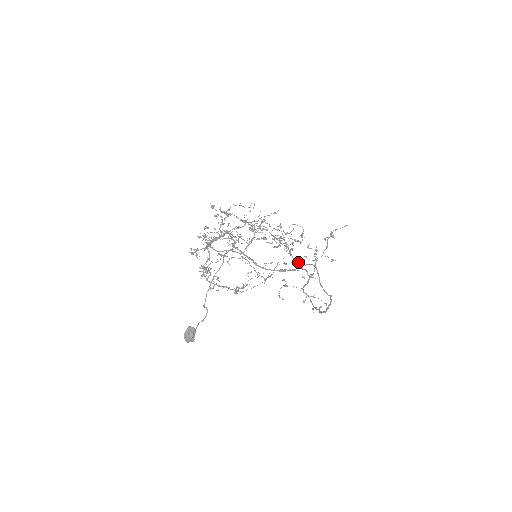
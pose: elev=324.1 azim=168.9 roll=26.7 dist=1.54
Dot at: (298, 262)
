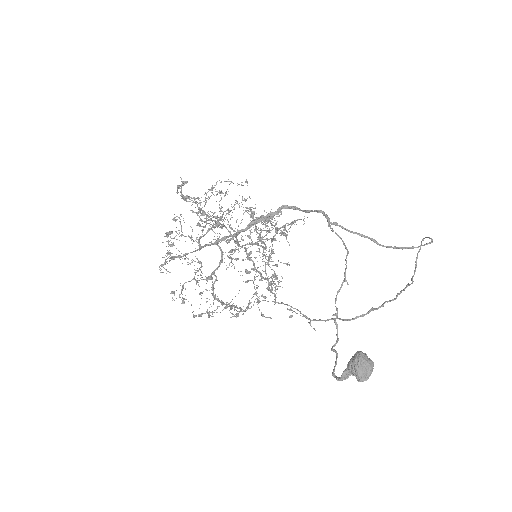
Dot at: (257, 270)
